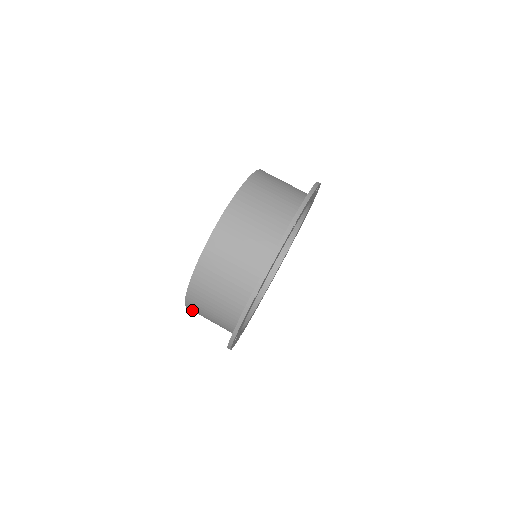
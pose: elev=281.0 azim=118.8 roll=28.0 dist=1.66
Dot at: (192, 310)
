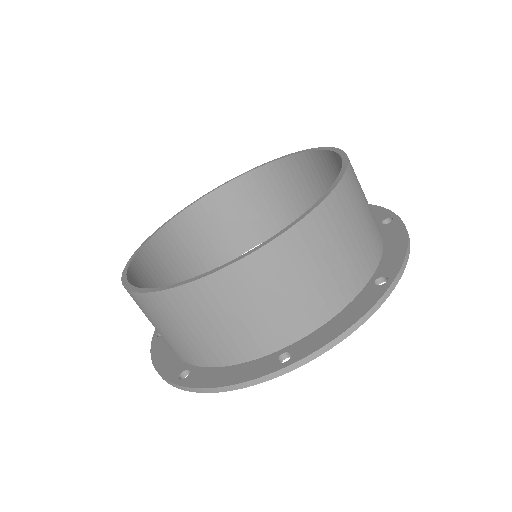
Dot at: (185, 219)
